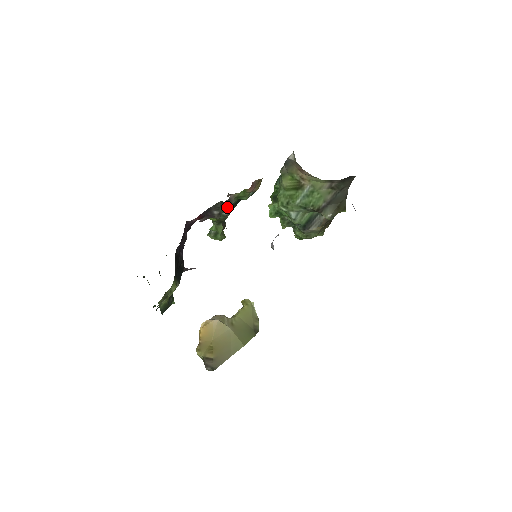
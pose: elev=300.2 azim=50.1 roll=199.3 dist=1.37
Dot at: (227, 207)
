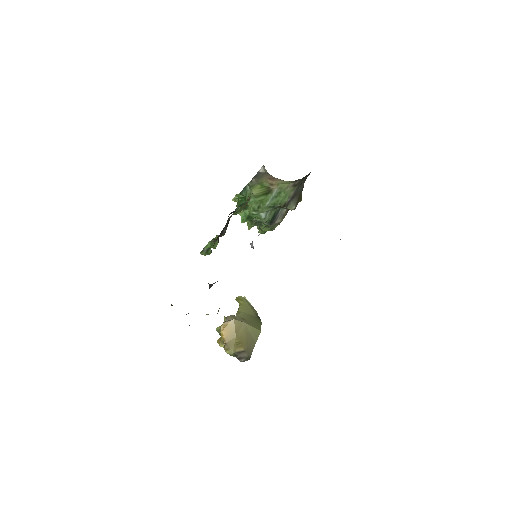
Dot at: (227, 224)
